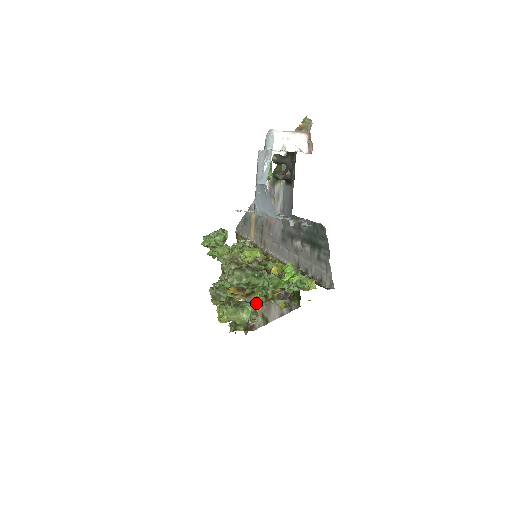
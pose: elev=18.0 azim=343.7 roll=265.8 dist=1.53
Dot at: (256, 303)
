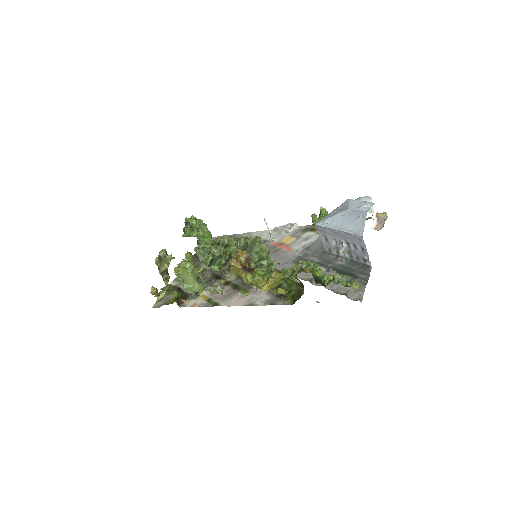
Dot at: (205, 289)
